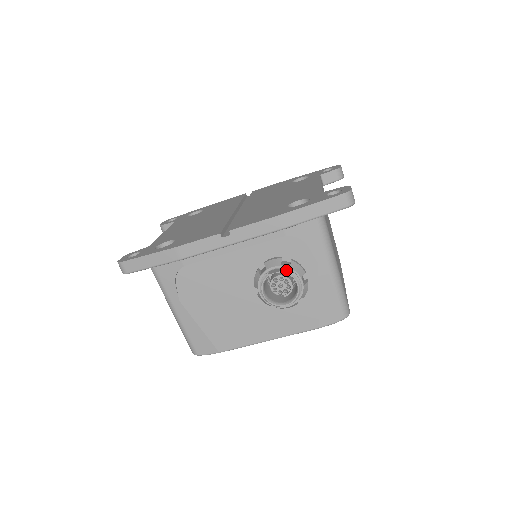
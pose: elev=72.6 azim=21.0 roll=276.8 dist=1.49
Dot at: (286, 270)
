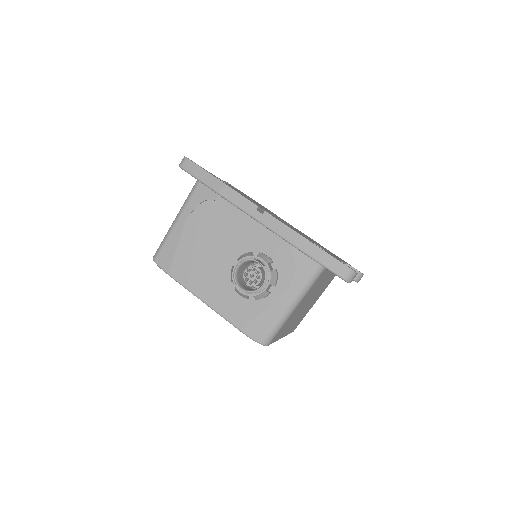
Dot at: (267, 269)
